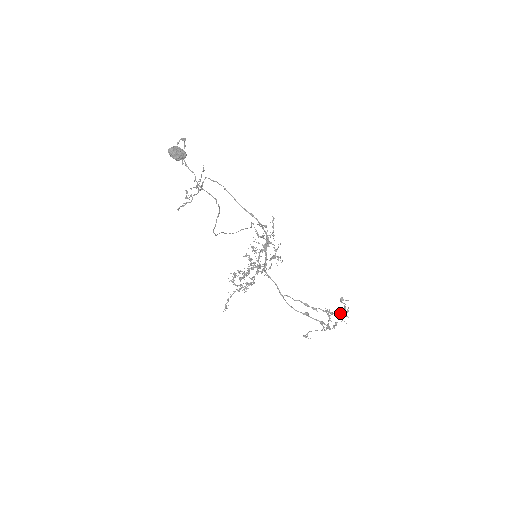
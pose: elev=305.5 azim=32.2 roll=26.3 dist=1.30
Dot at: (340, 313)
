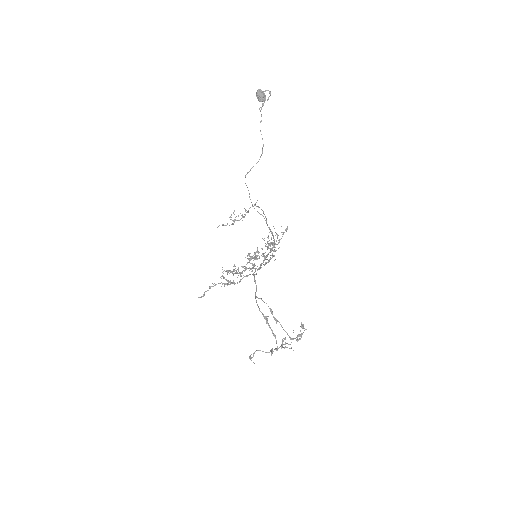
Dot at: occluded
